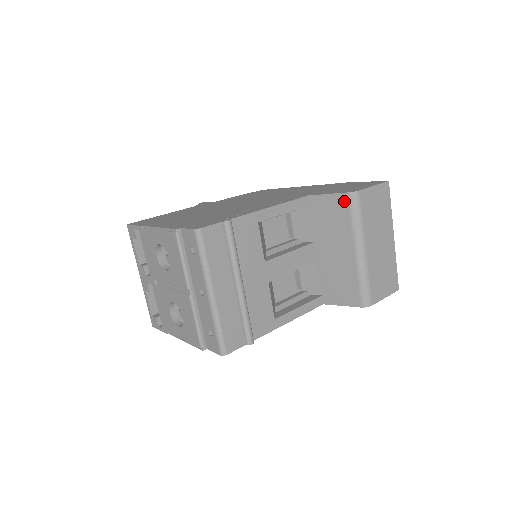
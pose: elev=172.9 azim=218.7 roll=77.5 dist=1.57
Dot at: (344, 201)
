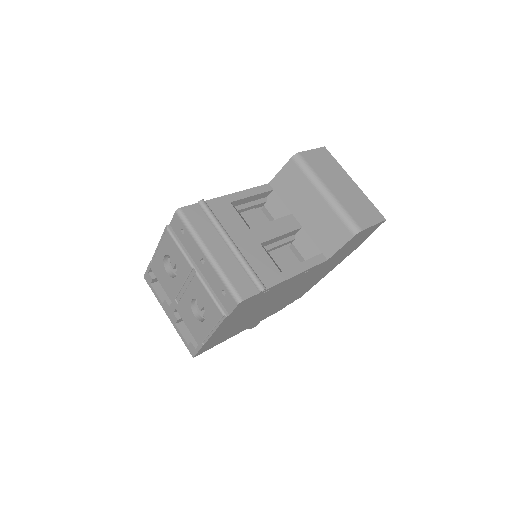
Dot at: (292, 166)
